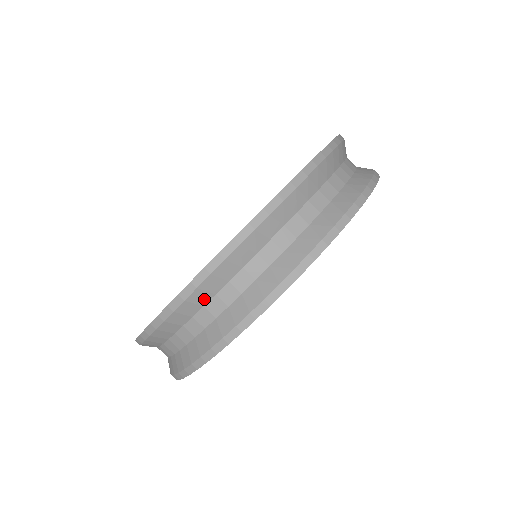
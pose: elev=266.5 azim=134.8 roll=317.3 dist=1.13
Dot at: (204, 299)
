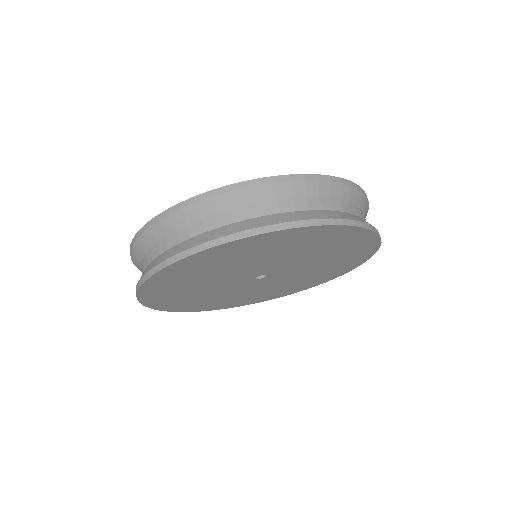
Dot at: (335, 195)
